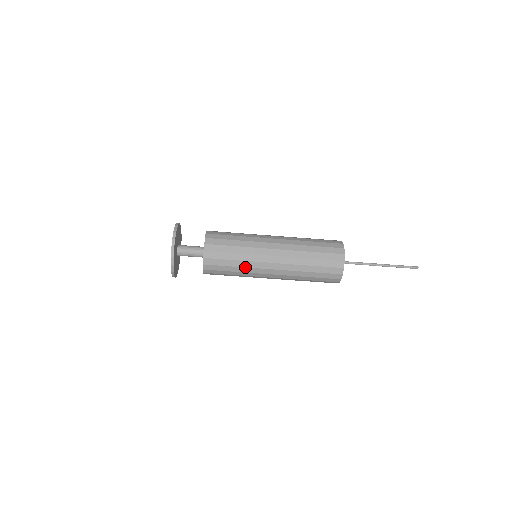
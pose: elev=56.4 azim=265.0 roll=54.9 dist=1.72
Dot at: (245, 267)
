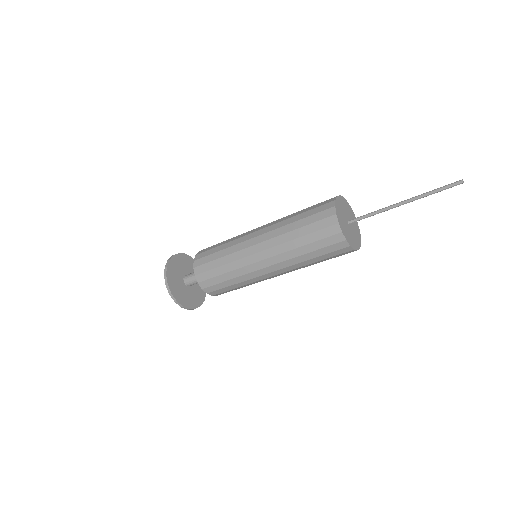
Dot at: (232, 262)
